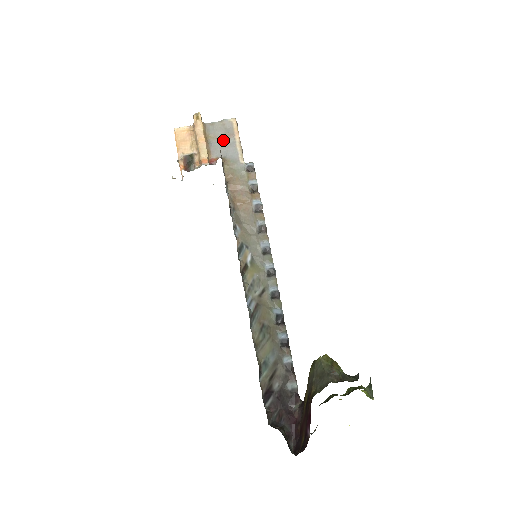
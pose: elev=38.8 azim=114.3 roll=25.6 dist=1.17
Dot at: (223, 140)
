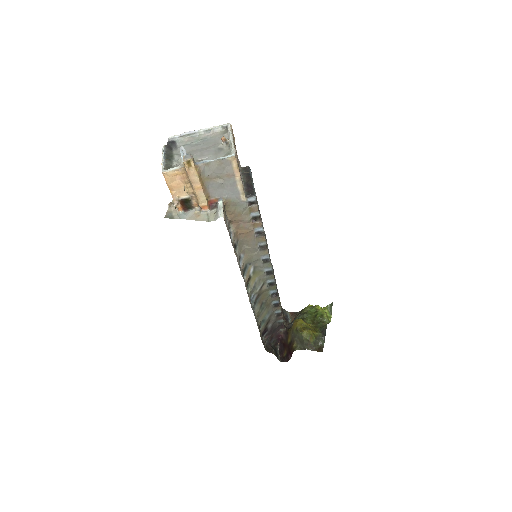
Dot at: (222, 181)
